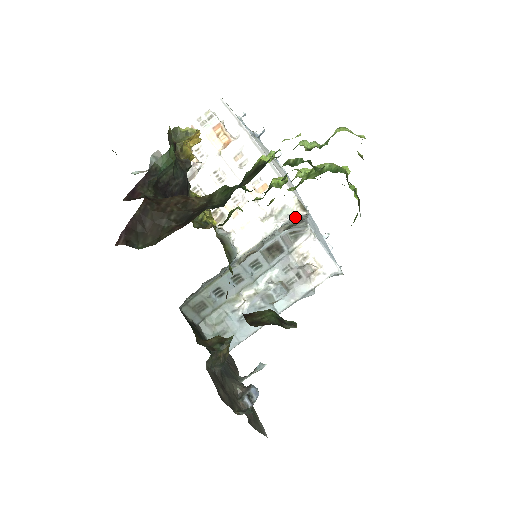
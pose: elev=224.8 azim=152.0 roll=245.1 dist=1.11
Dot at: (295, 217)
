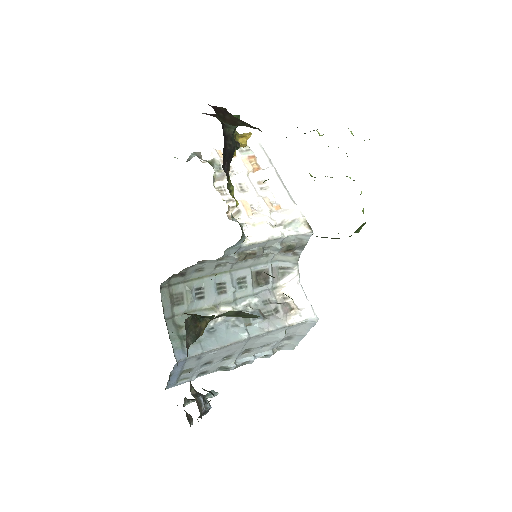
Dot at: (299, 235)
